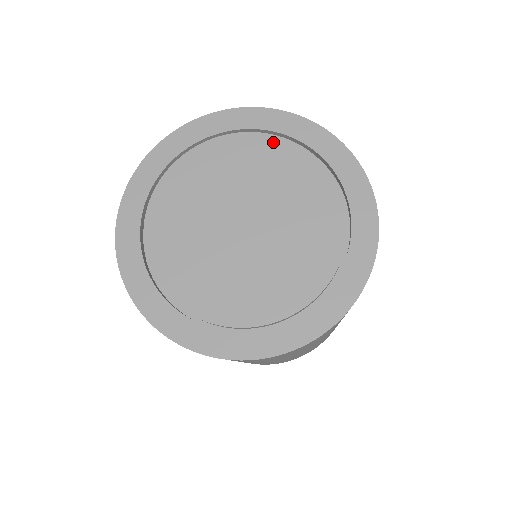
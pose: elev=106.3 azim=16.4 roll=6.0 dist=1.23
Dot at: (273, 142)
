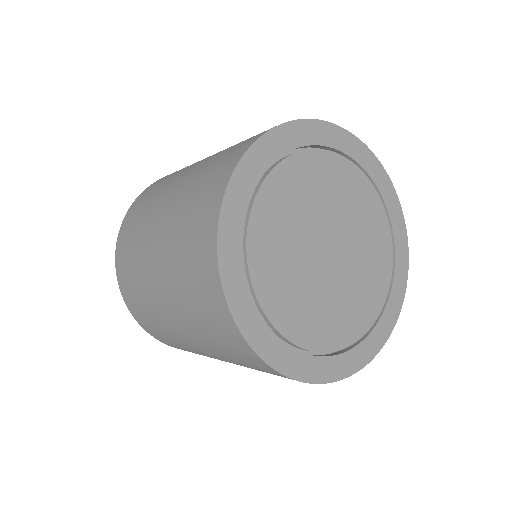
Dot at: (388, 249)
